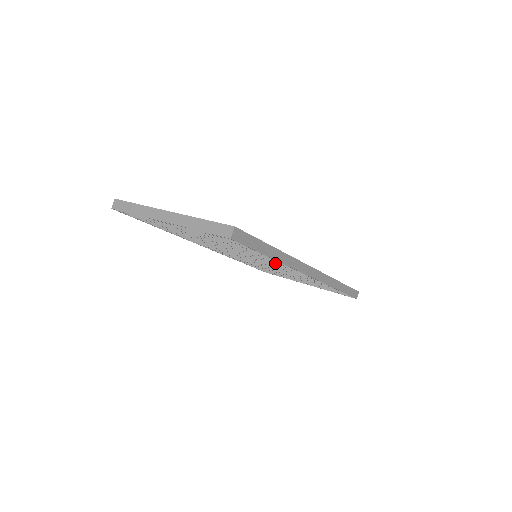
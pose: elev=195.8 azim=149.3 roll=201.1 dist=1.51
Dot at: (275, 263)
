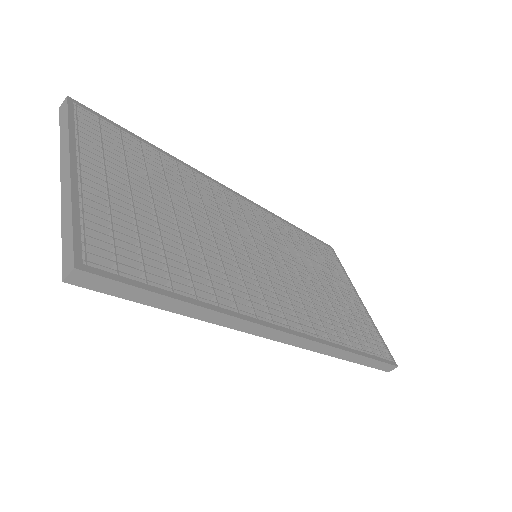
Dot at: occluded
